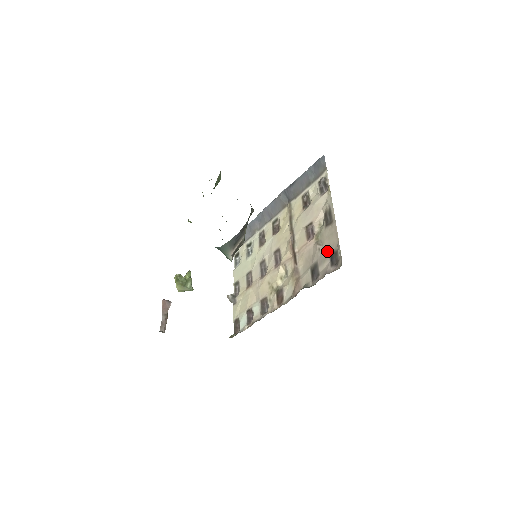
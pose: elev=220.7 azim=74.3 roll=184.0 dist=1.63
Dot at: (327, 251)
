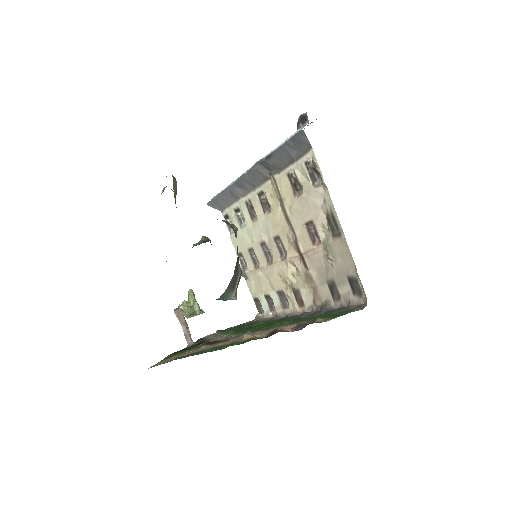
Dot at: (343, 273)
